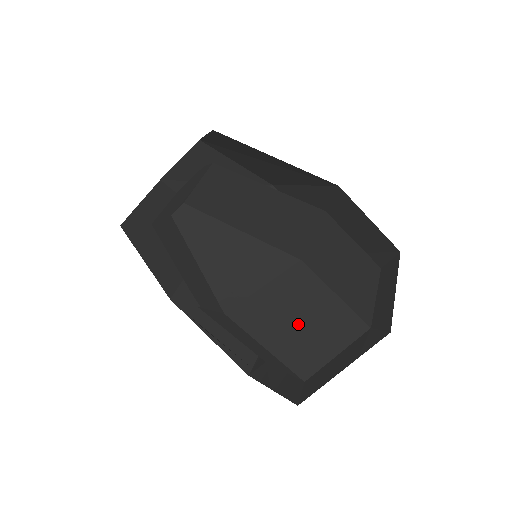
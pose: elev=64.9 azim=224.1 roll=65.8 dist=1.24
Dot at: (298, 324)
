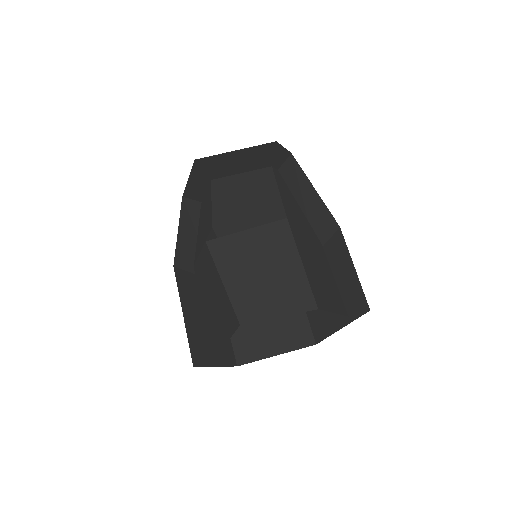
Dot at: (318, 270)
